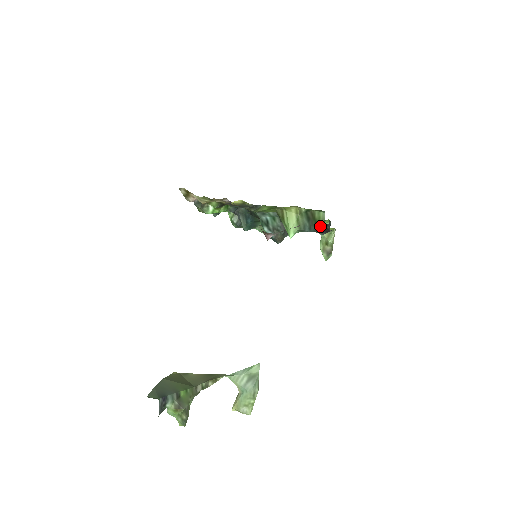
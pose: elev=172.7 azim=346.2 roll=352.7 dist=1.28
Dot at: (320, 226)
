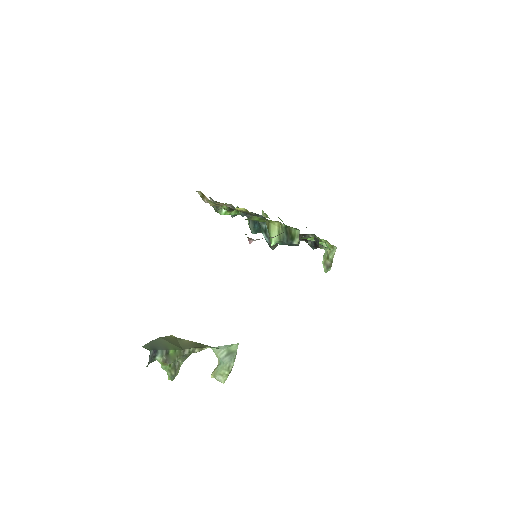
Dot at: (295, 241)
